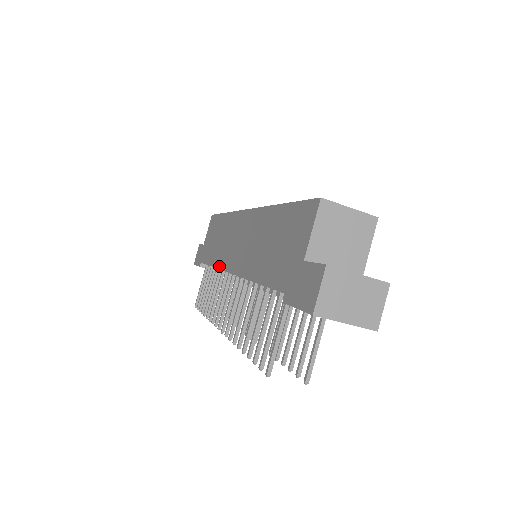
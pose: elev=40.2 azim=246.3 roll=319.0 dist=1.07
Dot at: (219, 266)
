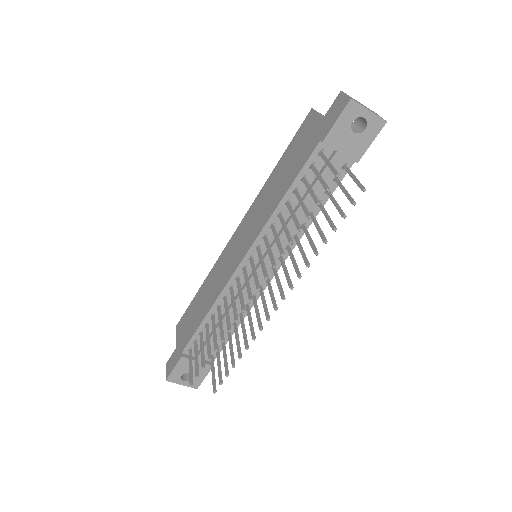
Dot at: (221, 290)
